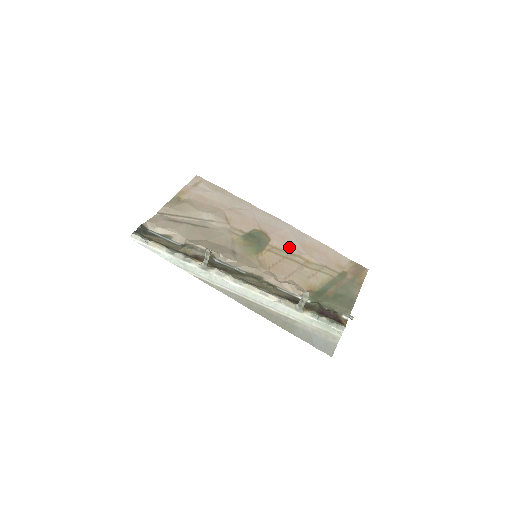
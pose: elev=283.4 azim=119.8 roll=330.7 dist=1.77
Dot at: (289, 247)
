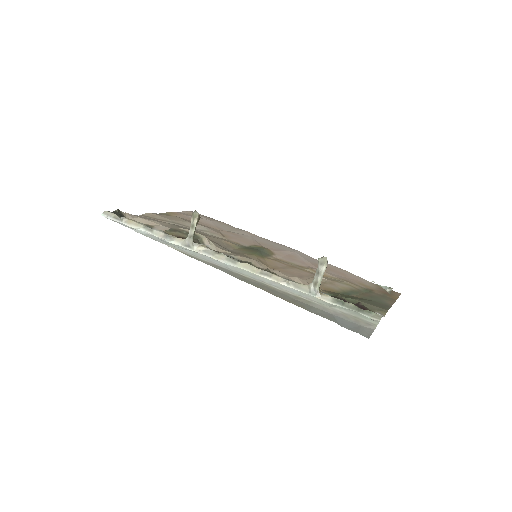
Dot at: (297, 262)
